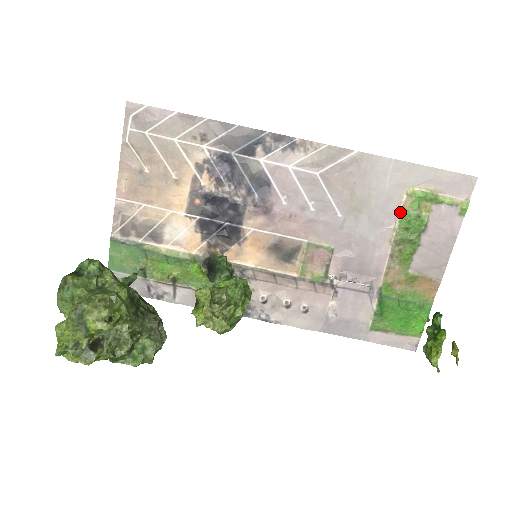
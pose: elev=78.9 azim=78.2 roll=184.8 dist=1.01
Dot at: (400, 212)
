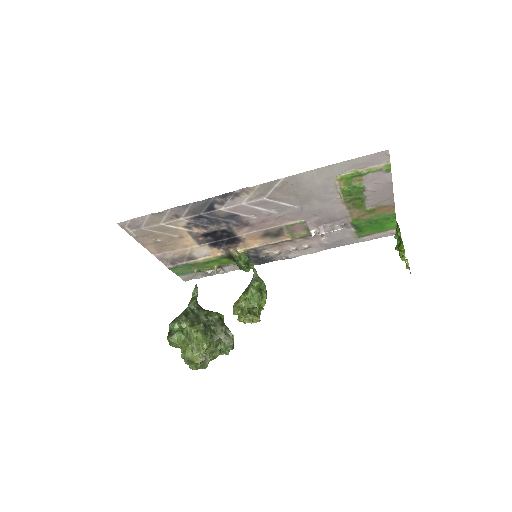
Dot at: (339, 189)
